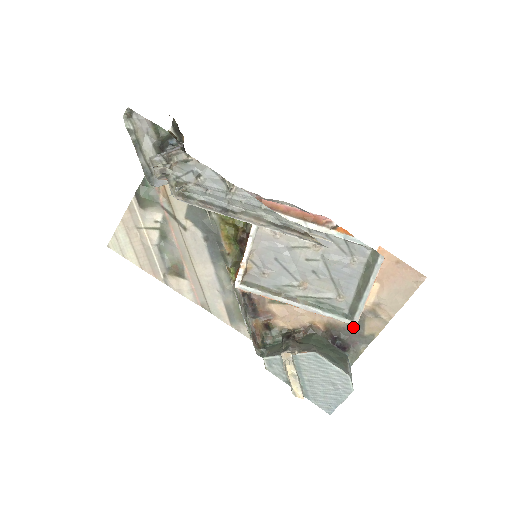
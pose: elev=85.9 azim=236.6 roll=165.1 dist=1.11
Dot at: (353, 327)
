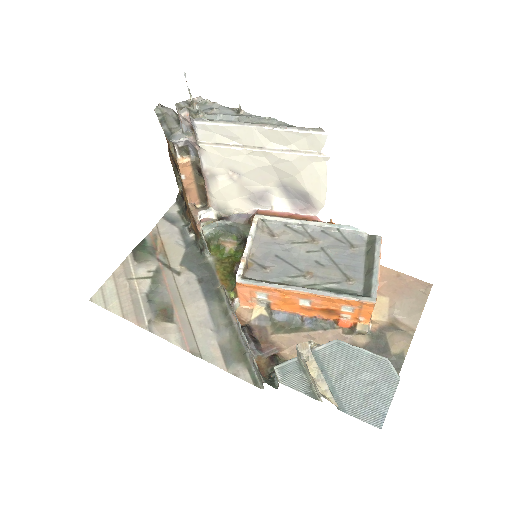
Dot at: (375, 348)
